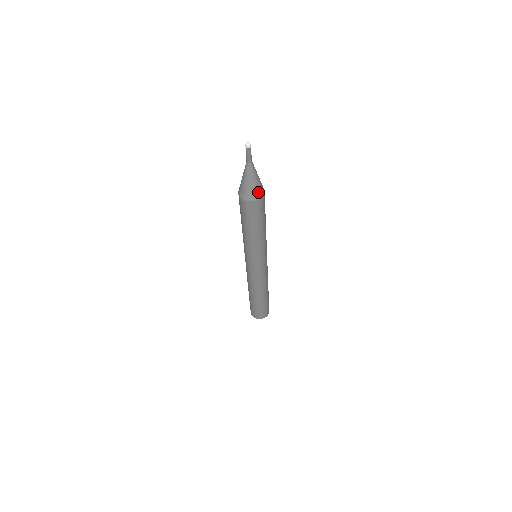
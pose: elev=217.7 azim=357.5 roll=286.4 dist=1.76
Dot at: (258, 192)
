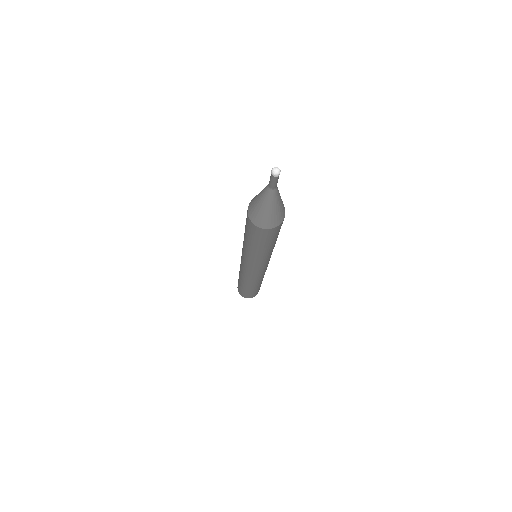
Dot at: (277, 219)
